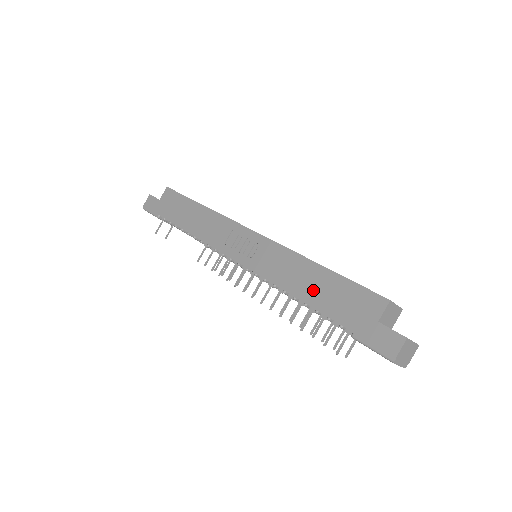
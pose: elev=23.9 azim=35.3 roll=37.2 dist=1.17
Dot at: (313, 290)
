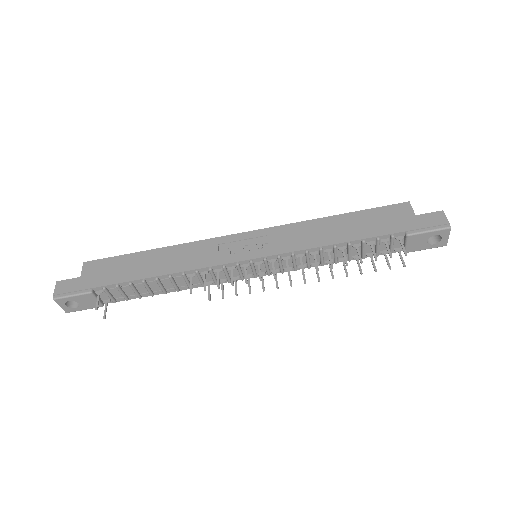
Dot at: (347, 231)
